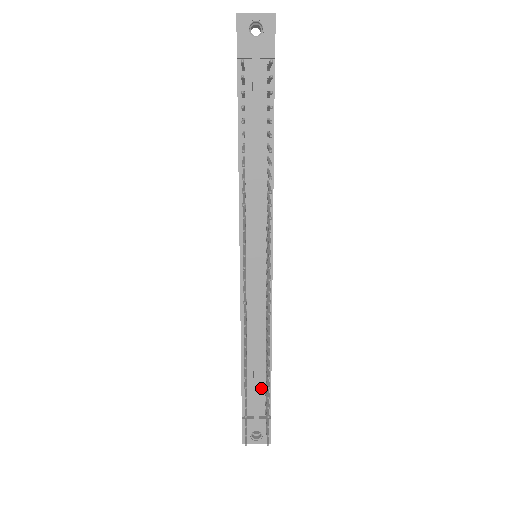
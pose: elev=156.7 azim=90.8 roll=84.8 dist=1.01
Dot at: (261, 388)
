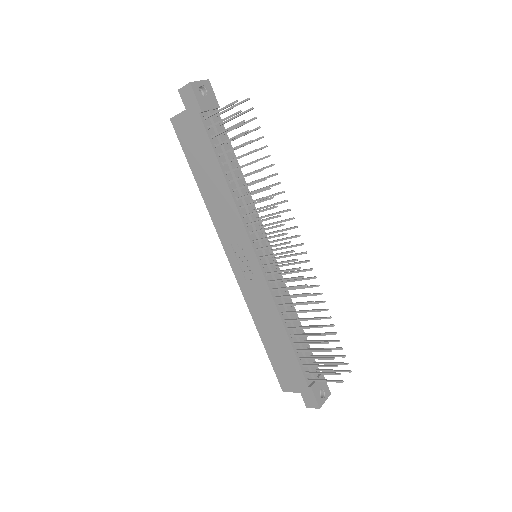
Dot at: (307, 353)
